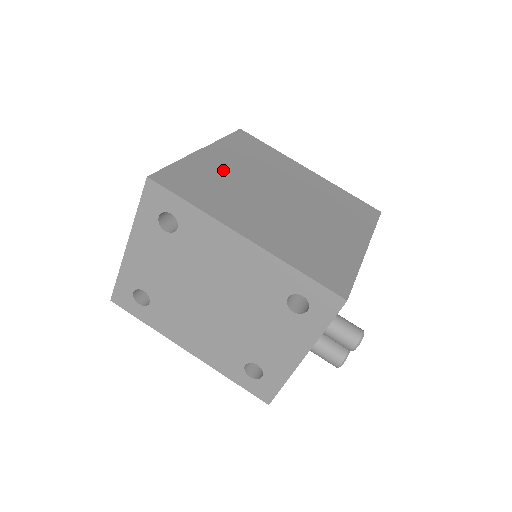
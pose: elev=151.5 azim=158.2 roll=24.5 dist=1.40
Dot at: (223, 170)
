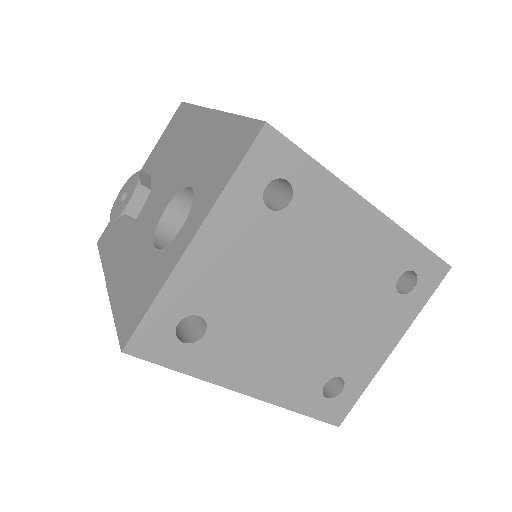
Dot at: occluded
